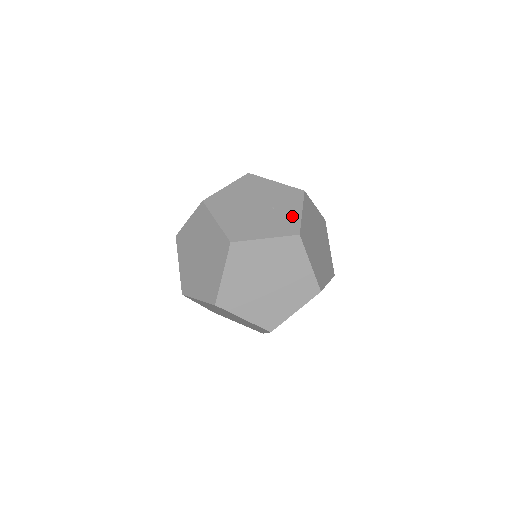
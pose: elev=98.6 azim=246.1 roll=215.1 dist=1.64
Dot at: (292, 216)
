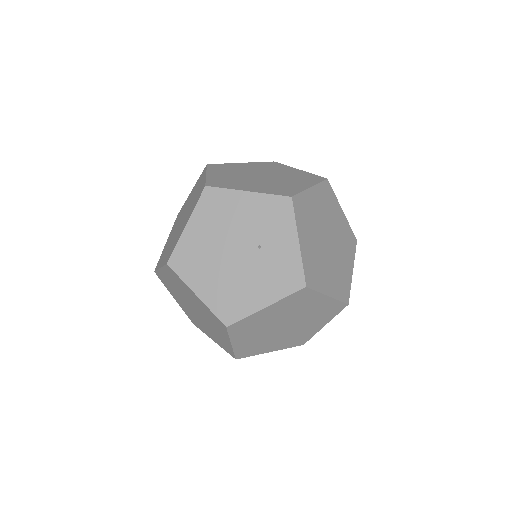
Dot at: (288, 255)
